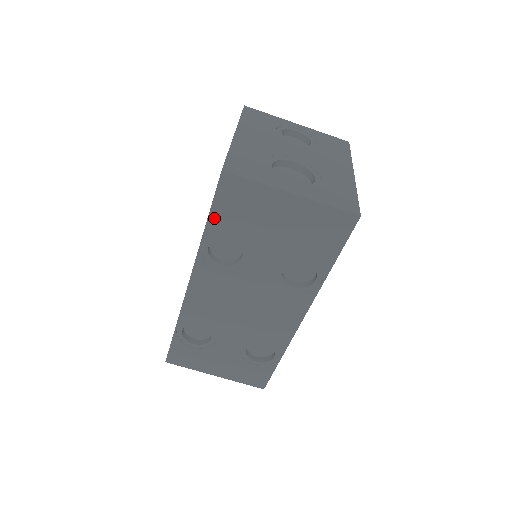
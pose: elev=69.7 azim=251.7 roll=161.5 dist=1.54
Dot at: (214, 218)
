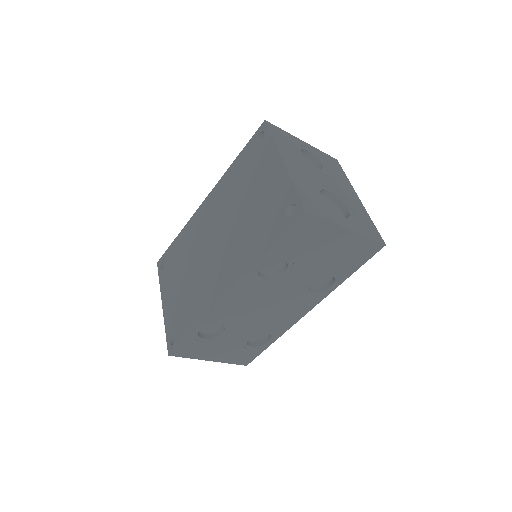
Dot at: (278, 244)
